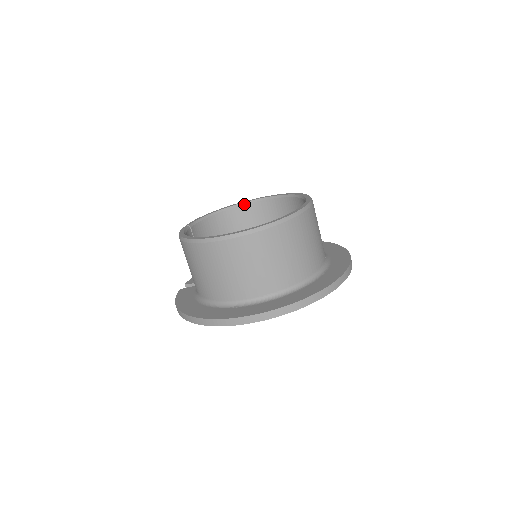
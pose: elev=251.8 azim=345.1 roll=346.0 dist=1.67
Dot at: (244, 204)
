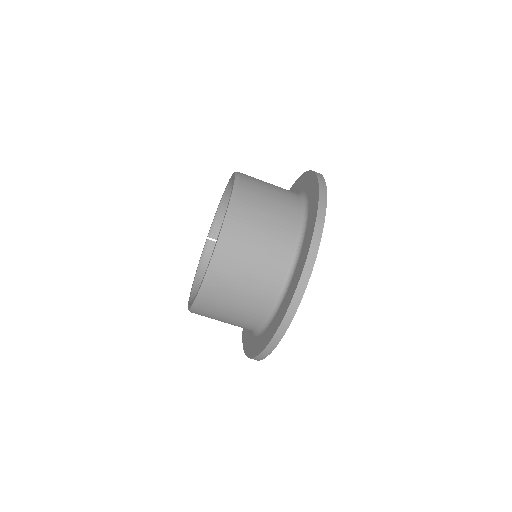
Dot at: (231, 183)
